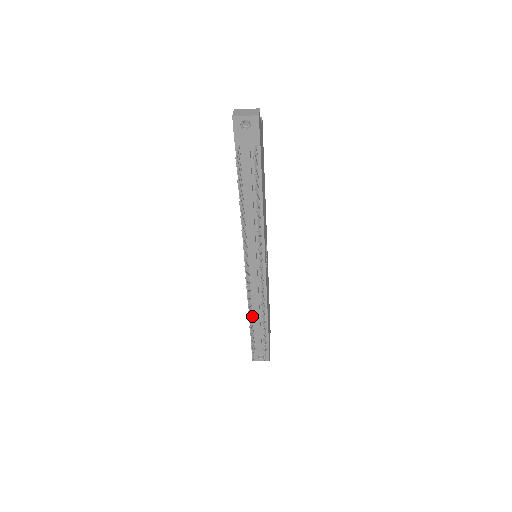
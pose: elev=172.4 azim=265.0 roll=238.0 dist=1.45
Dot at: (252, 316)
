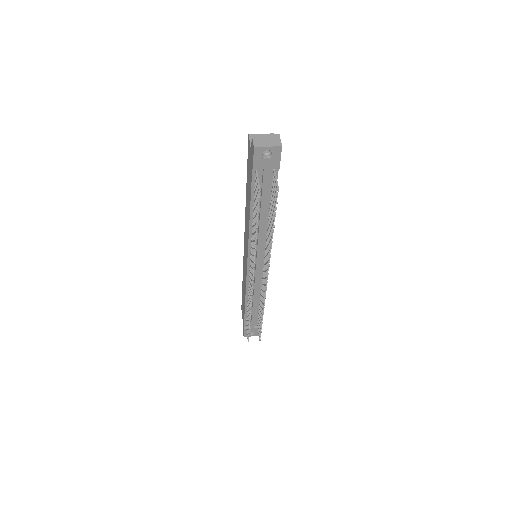
Dot at: occluded
